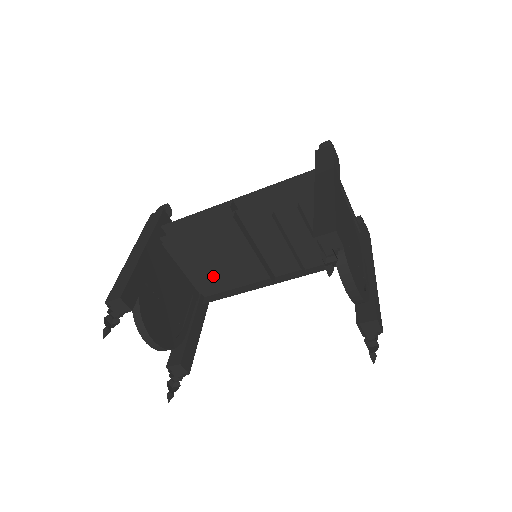
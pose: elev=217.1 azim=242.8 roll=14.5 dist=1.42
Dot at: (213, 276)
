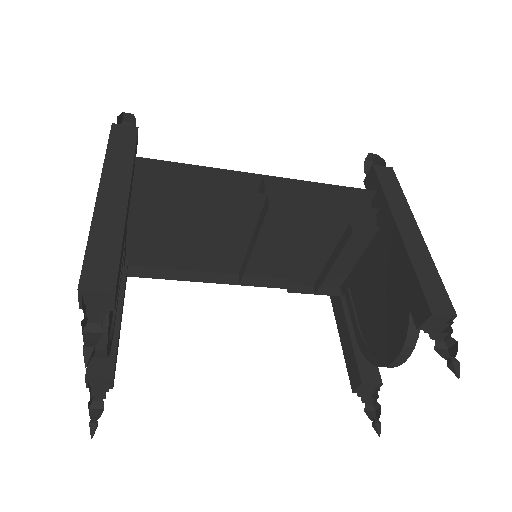
Dot at: (165, 248)
